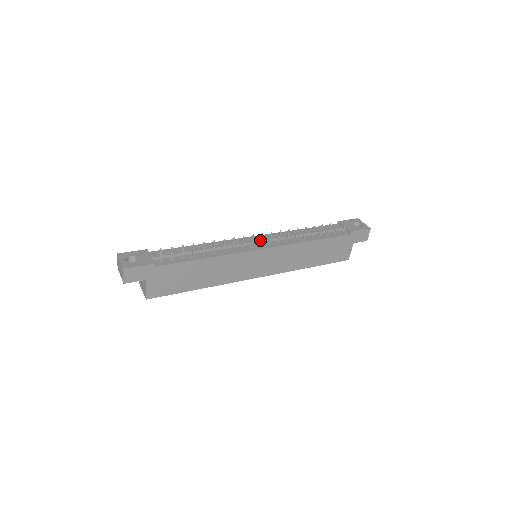
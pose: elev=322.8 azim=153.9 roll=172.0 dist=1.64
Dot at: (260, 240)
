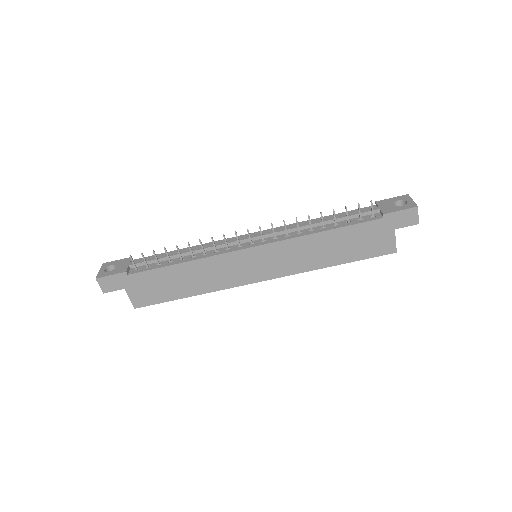
Dot at: (252, 237)
